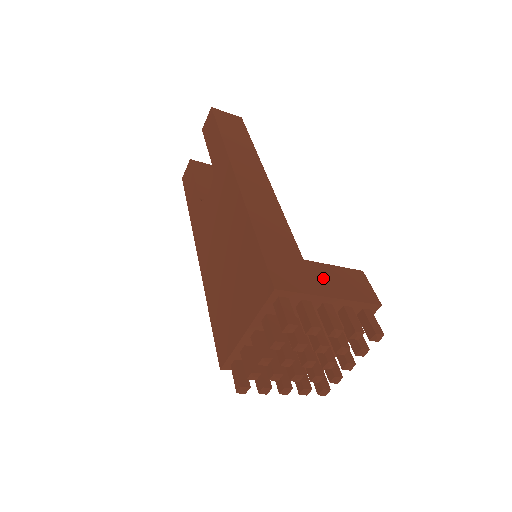
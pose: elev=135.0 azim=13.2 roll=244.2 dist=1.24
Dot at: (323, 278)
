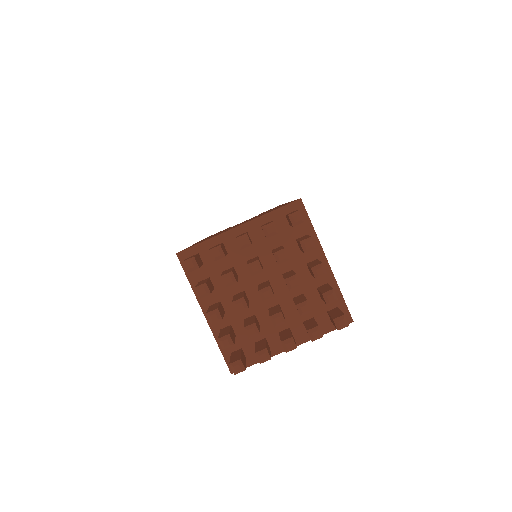
Dot at: occluded
